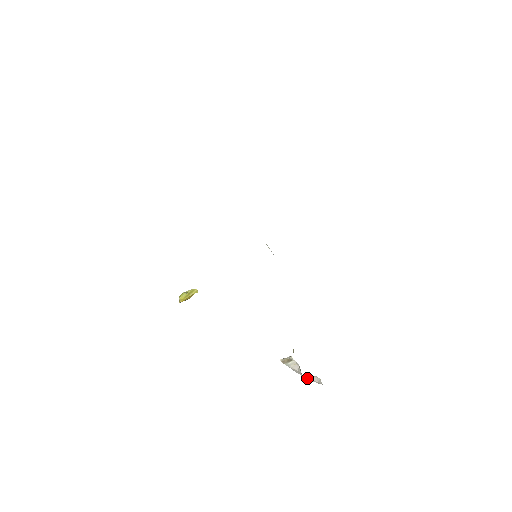
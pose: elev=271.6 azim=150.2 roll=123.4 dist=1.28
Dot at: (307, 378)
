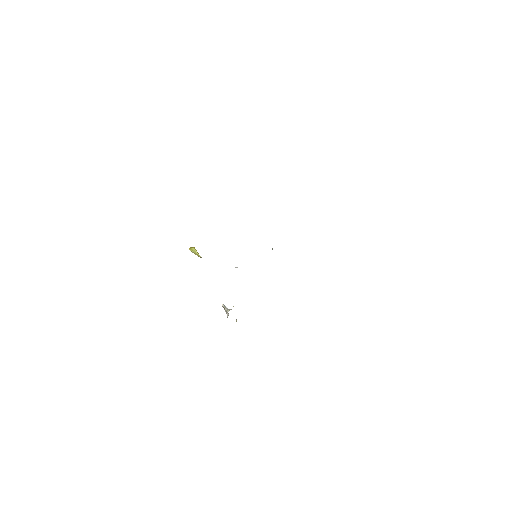
Dot at: occluded
